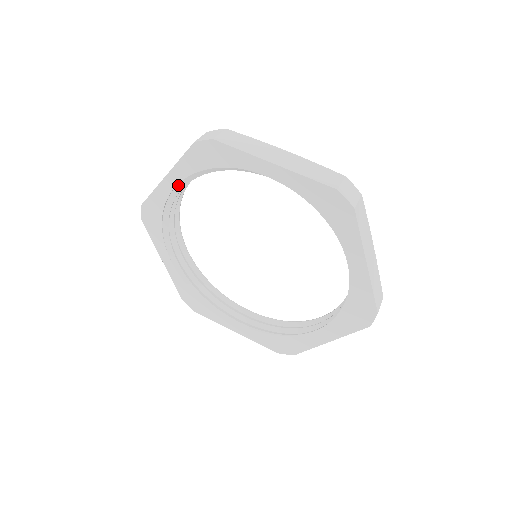
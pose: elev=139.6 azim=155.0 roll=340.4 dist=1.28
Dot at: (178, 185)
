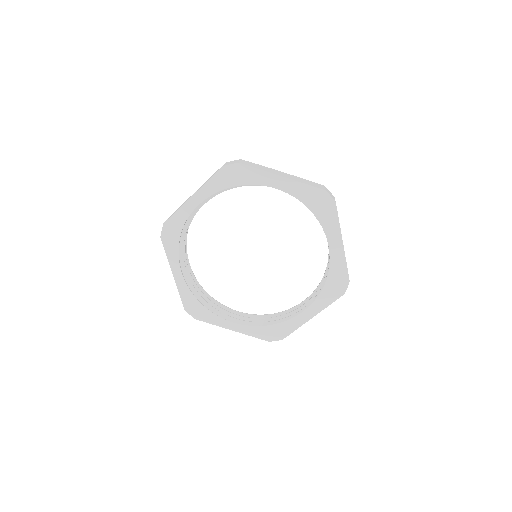
Dot at: (182, 271)
